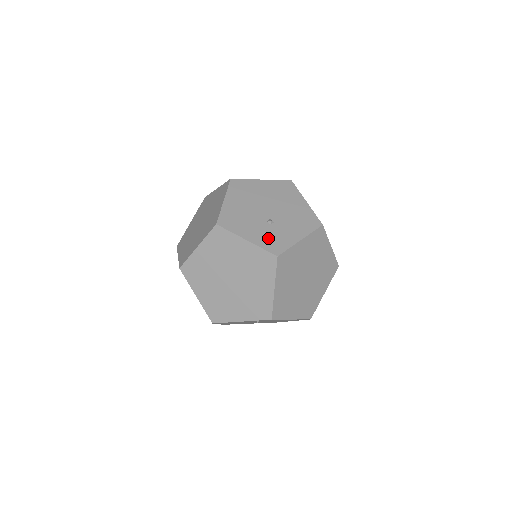
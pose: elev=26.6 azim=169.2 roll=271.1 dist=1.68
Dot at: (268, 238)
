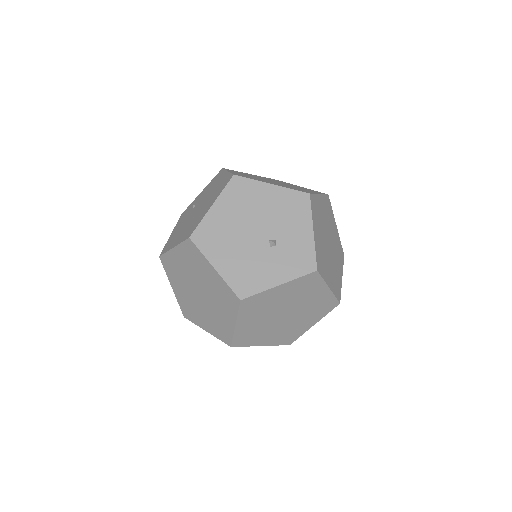
Dot at: (291, 262)
